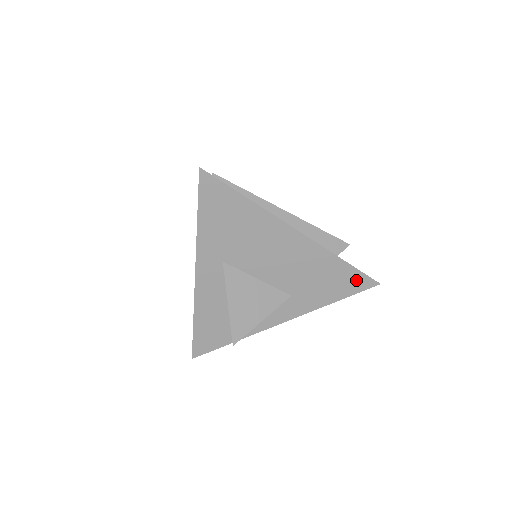
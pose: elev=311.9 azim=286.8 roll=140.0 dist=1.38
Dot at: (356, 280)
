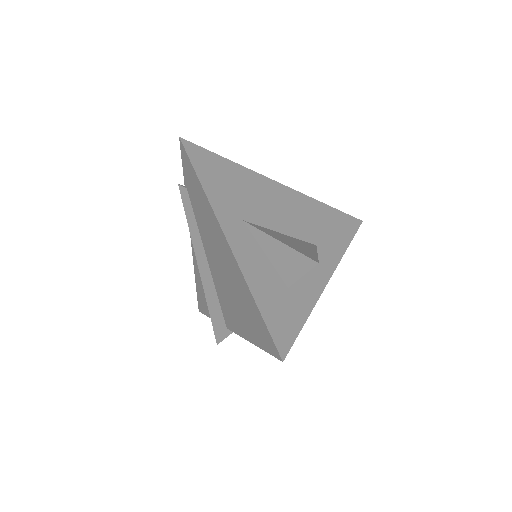
Dot at: (346, 221)
